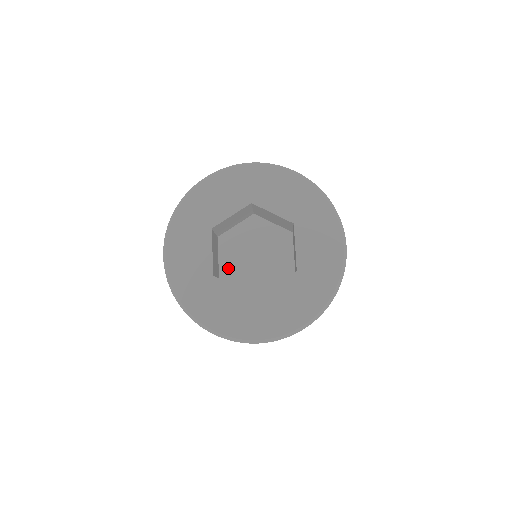
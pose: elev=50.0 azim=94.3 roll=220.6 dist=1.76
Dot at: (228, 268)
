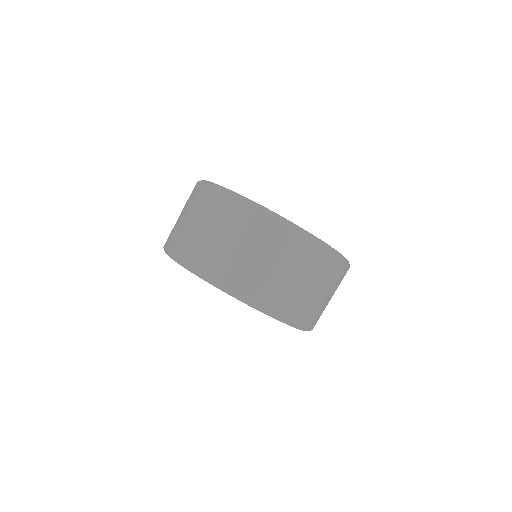
Dot at: occluded
